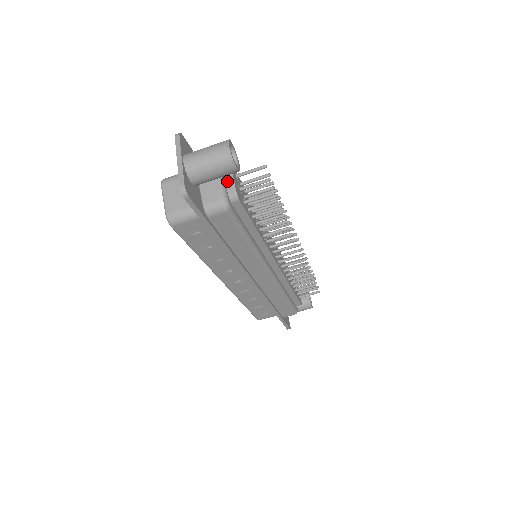
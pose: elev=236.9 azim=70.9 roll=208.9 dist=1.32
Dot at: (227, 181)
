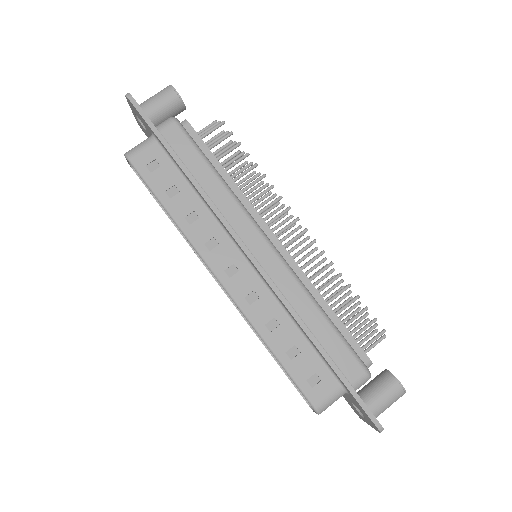
Dot at: occluded
